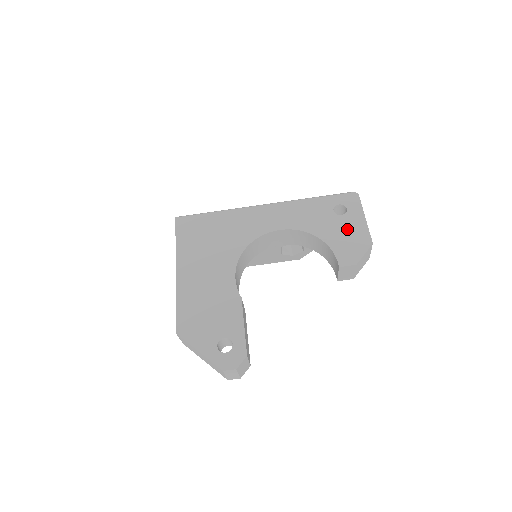
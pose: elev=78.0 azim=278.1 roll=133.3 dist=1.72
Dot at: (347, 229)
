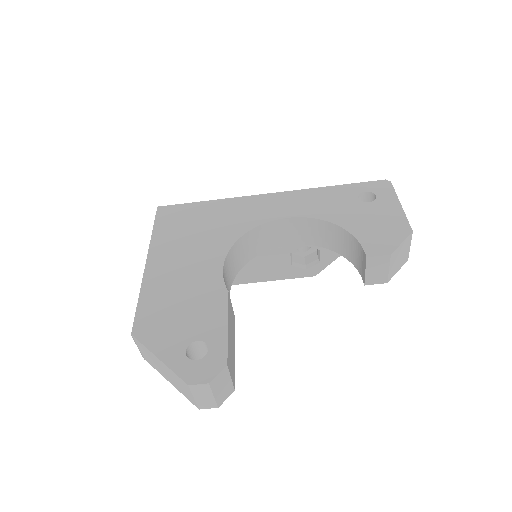
Dot at: (377, 216)
